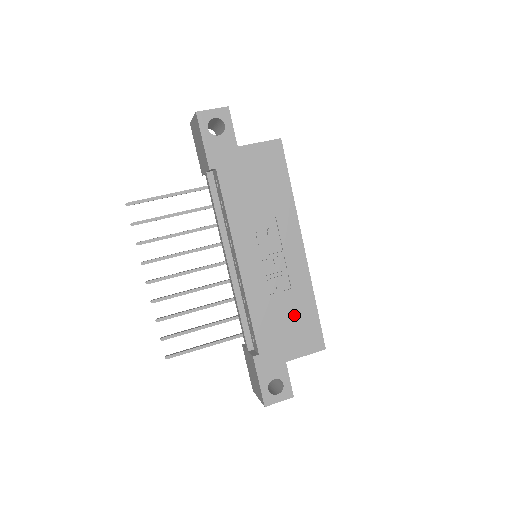
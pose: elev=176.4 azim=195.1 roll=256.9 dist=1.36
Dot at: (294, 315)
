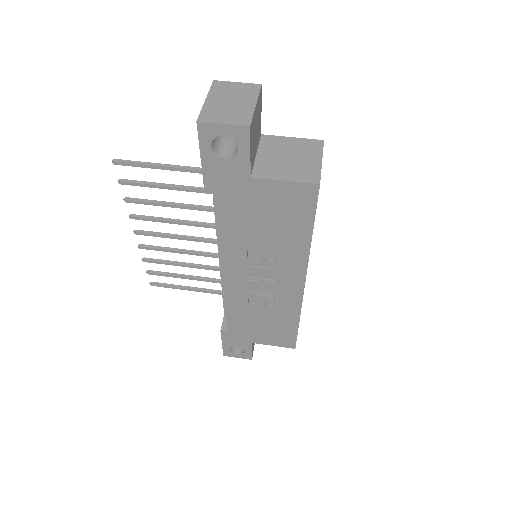
Dot at: (272, 322)
